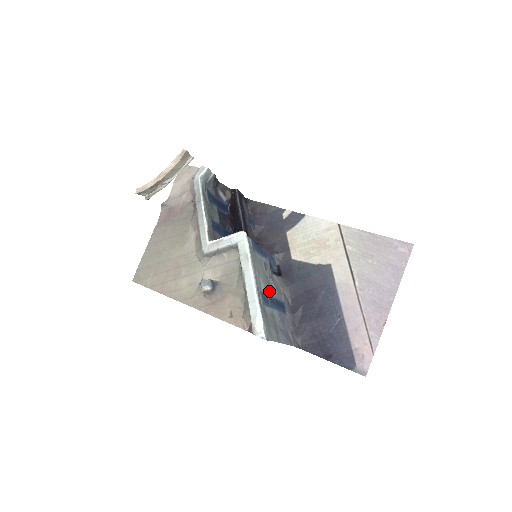
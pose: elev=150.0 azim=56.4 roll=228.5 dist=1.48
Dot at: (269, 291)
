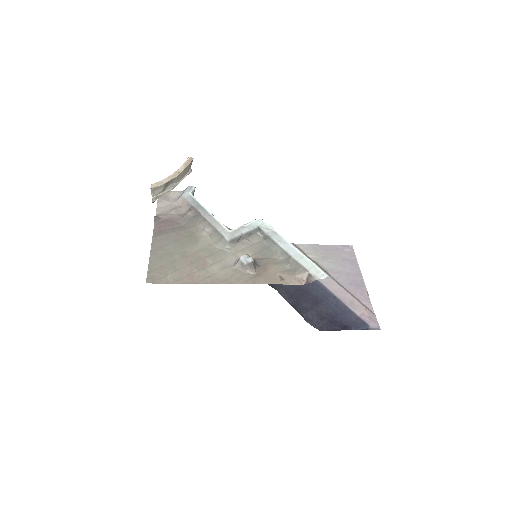
Dot at: occluded
